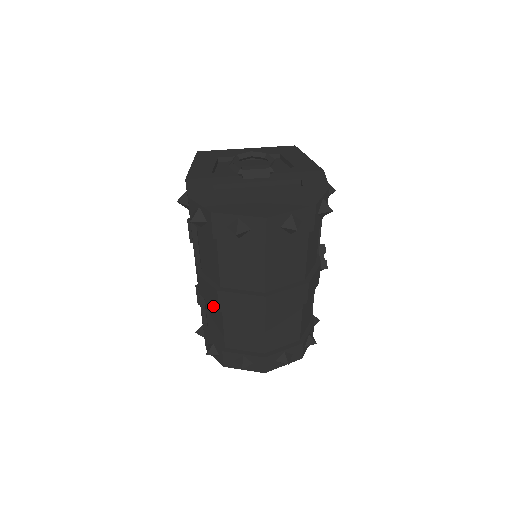
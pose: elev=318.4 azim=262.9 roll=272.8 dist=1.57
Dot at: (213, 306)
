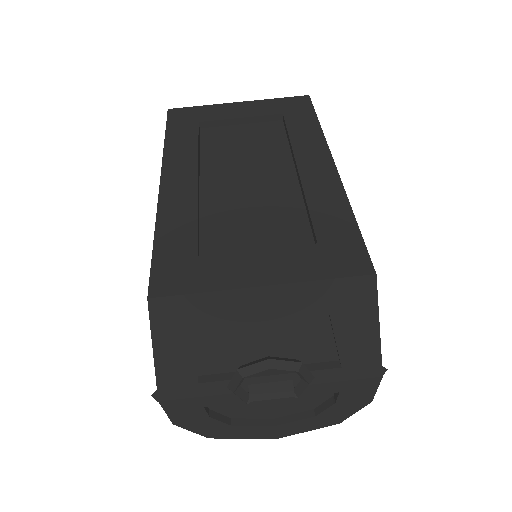
Dot at: occluded
